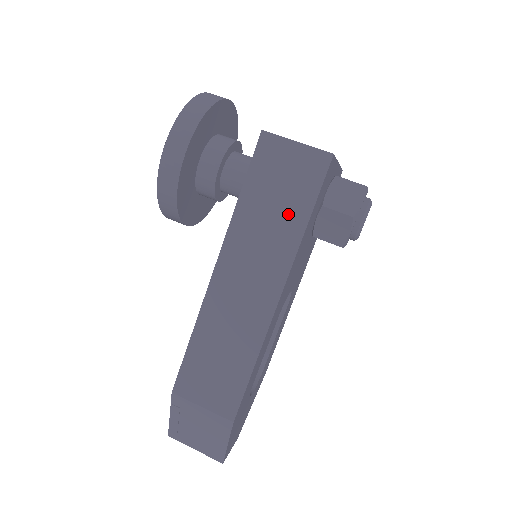
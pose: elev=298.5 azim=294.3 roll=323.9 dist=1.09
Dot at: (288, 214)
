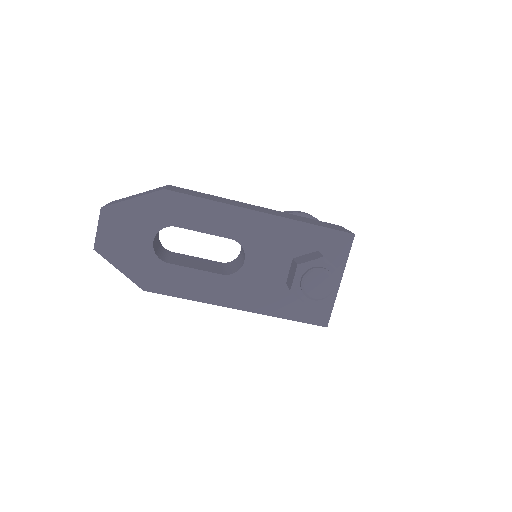
Dot at: (310, 222)
